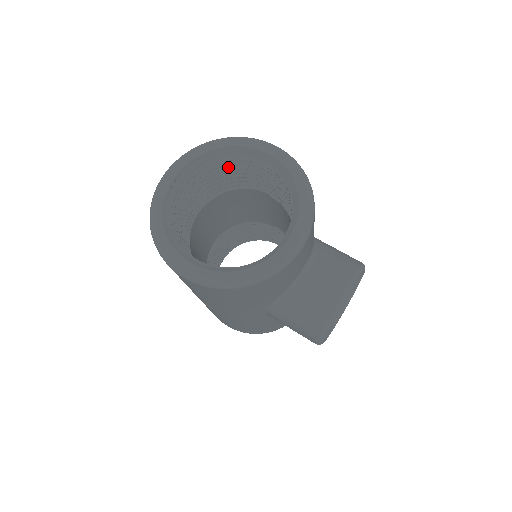
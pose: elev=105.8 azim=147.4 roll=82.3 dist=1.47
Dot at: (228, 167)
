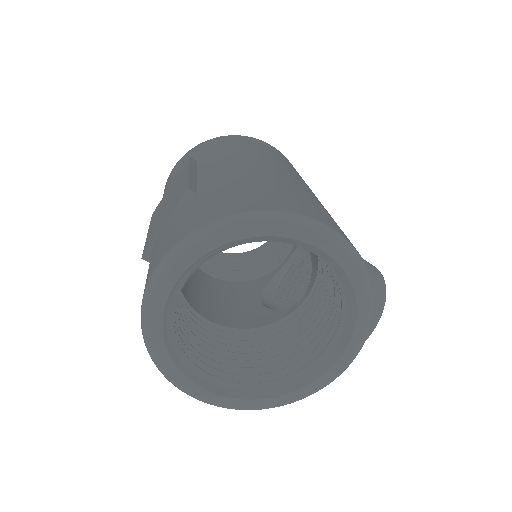
Dot at: occluded
